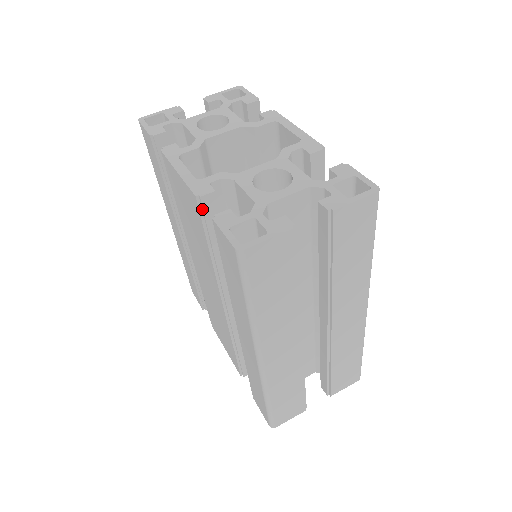
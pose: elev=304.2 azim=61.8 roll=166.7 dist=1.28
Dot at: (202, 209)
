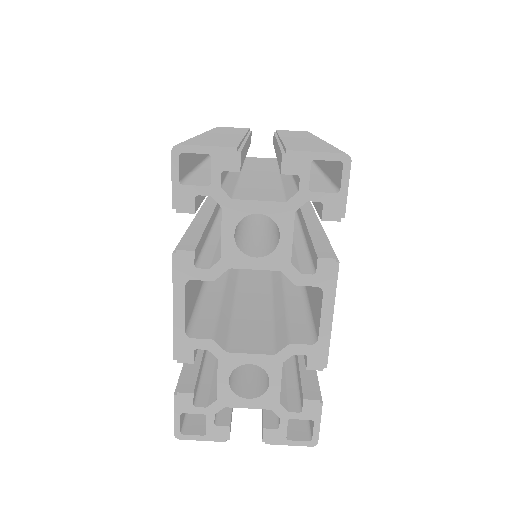
Dot at: occluded
